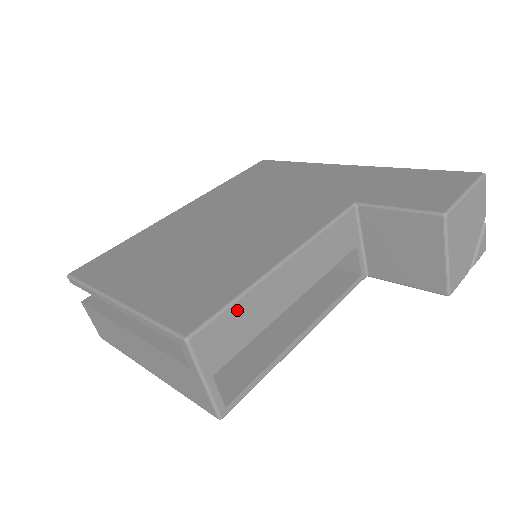
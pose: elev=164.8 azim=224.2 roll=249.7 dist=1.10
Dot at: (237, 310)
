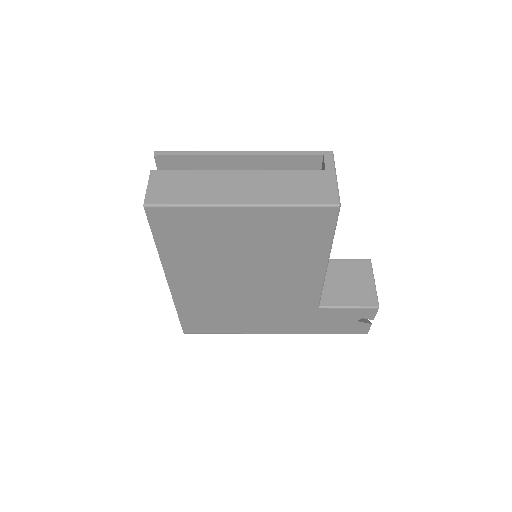
Dot at: occluded
